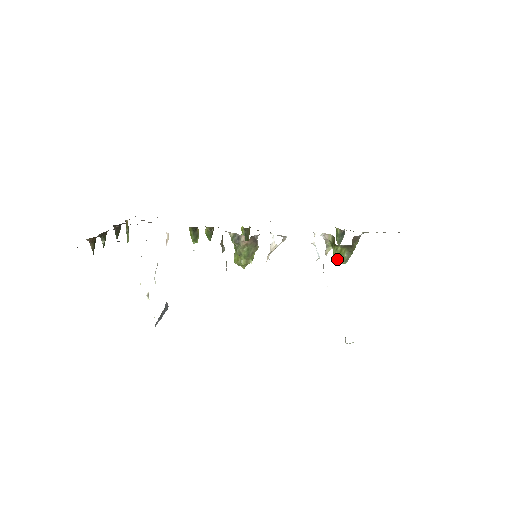
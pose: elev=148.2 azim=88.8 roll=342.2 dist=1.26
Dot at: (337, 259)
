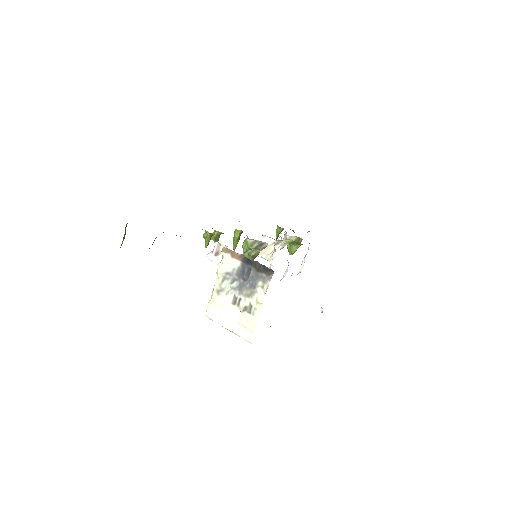
Dot at: occluded
